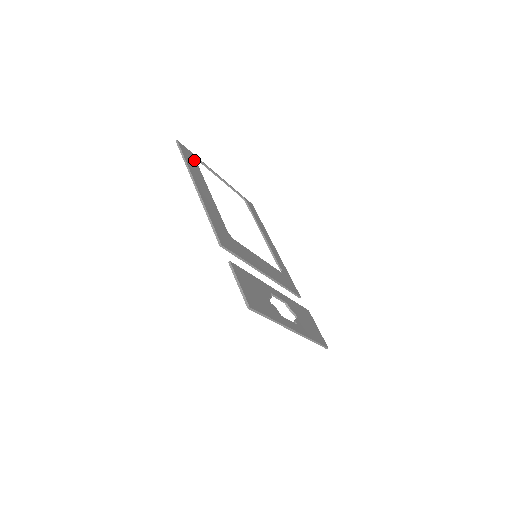
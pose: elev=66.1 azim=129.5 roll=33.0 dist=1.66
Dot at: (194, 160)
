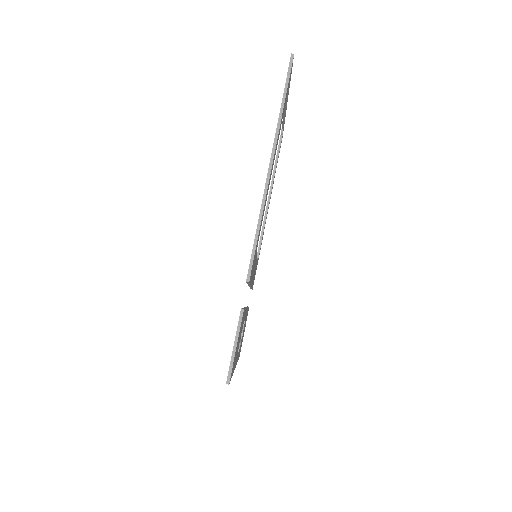
Dot at: occluded
